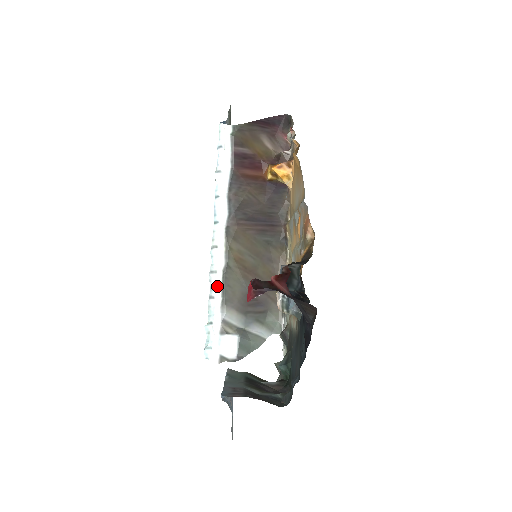
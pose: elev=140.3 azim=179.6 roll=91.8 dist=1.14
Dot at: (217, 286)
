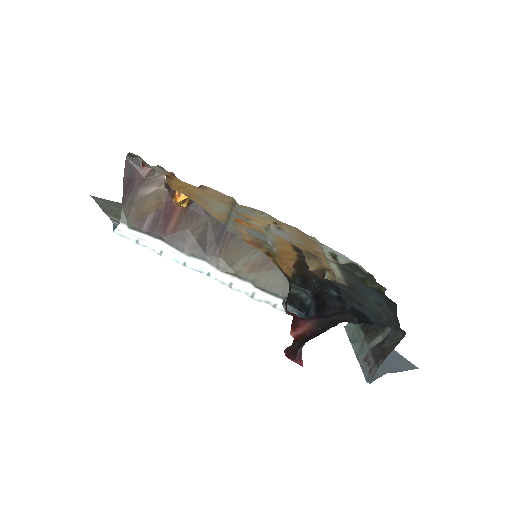
Dot at: (267, 298)
